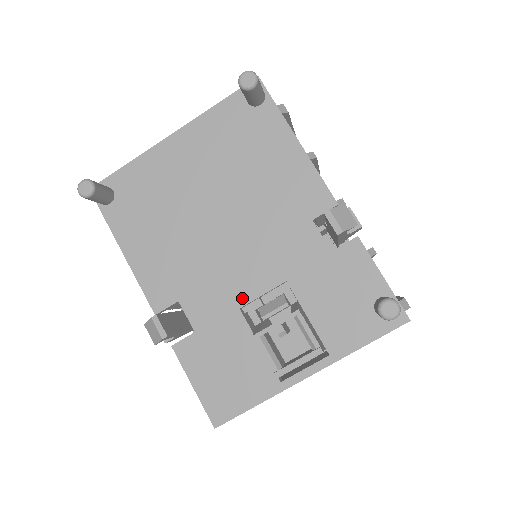
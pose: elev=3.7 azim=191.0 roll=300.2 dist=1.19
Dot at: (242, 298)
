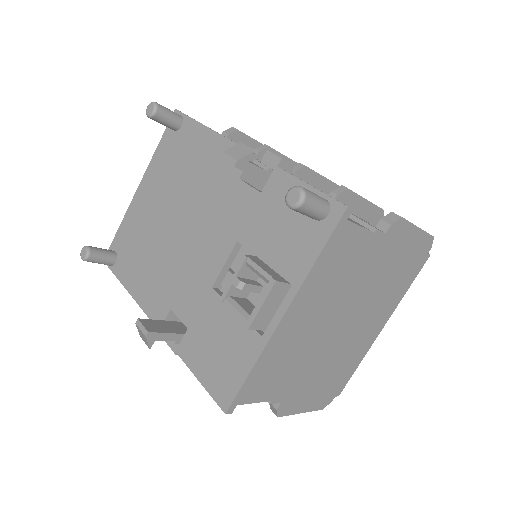
Dot at: (211, 277)
